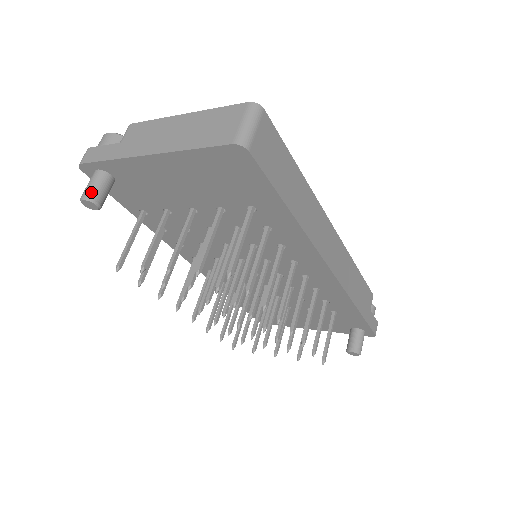
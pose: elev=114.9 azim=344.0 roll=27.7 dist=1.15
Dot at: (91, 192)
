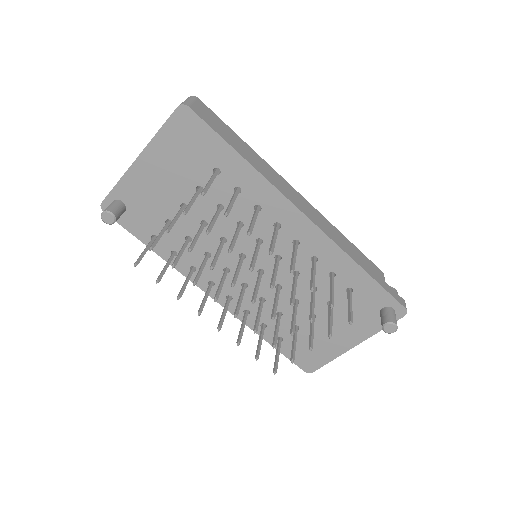
Dot at: (107, 208)
